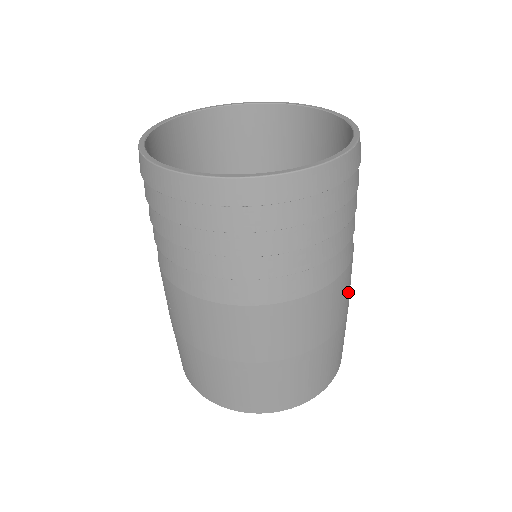
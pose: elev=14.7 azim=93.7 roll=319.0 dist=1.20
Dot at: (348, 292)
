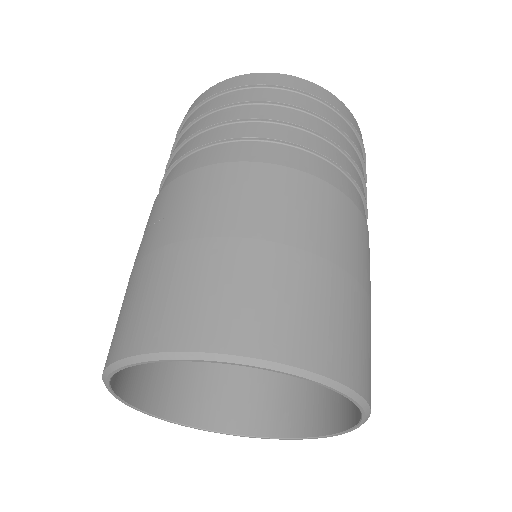
Dot at: occluded
